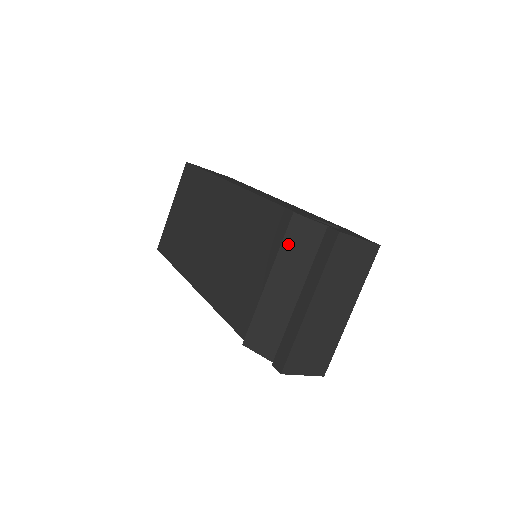
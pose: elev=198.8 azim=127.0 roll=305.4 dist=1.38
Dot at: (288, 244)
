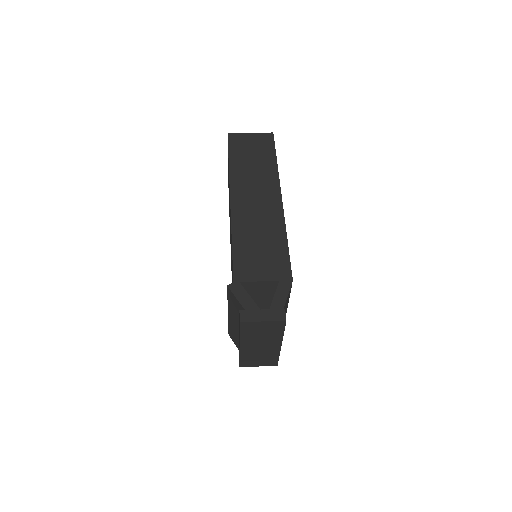
Dot at: (230, 301)
